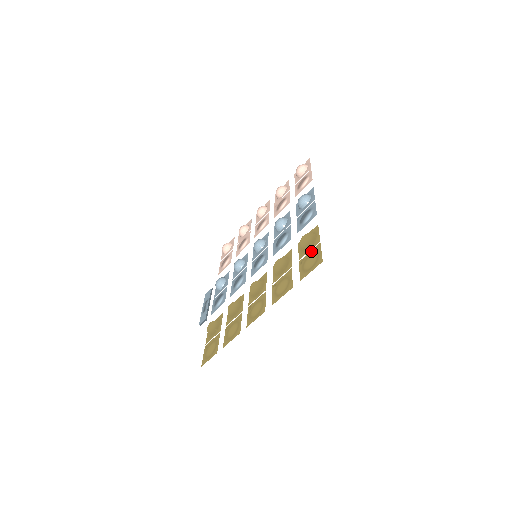
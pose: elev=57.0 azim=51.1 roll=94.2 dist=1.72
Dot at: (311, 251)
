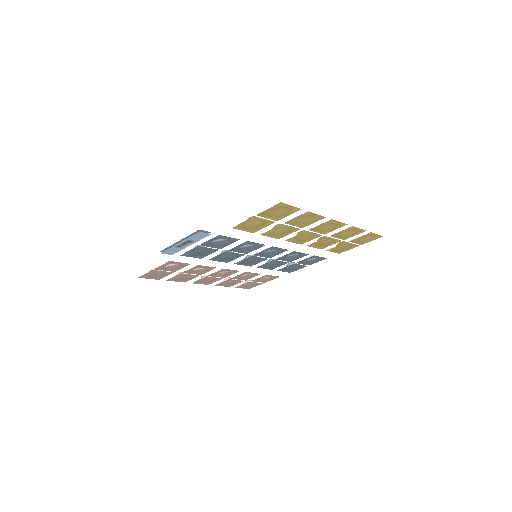
Dot at: (357, 243)
